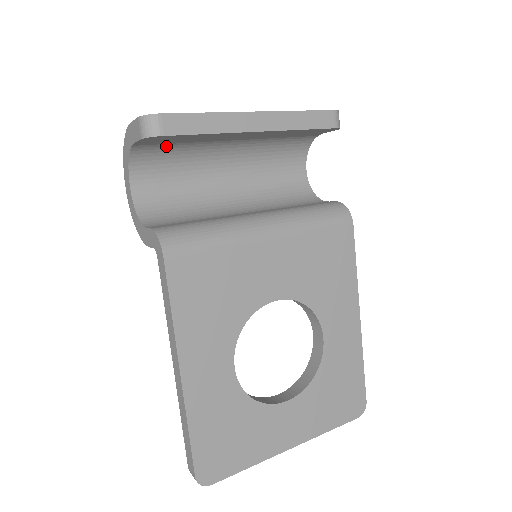
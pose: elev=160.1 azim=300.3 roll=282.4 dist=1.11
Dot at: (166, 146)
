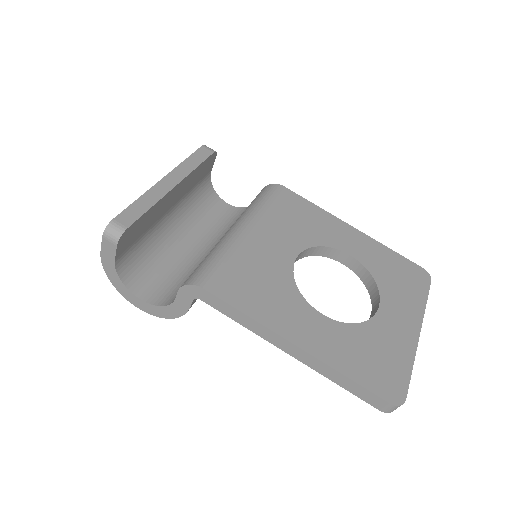
Dot at: (134, 252)
